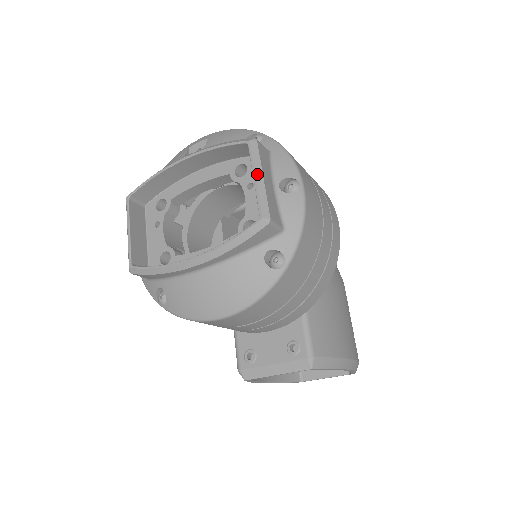
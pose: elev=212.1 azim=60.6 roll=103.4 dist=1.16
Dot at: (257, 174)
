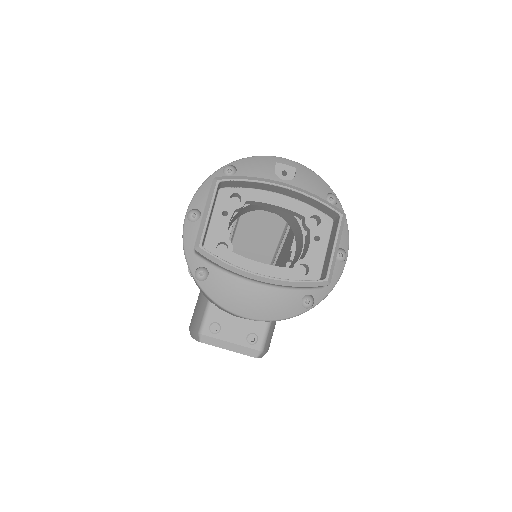
Dot at: (337, 245)
